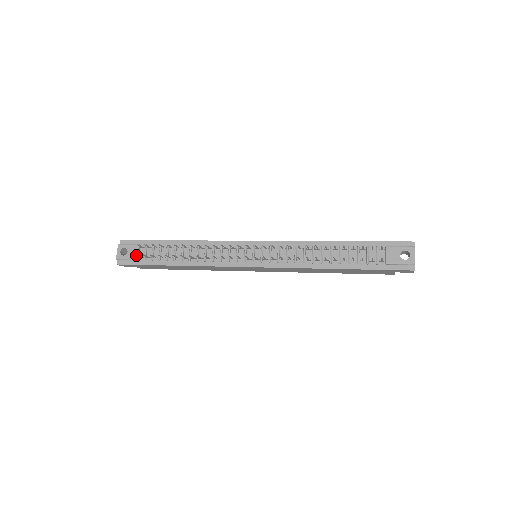
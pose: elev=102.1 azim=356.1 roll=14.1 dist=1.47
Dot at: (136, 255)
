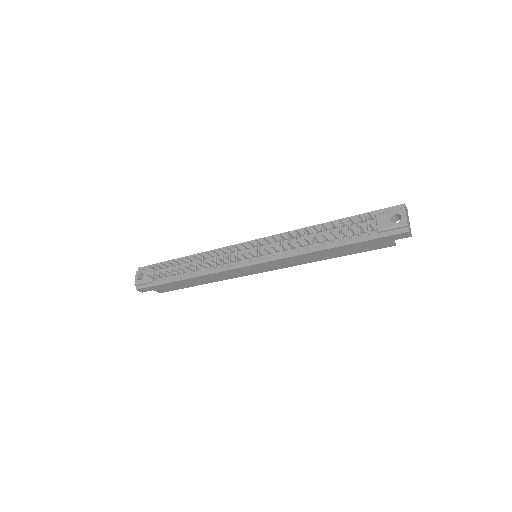
Dot at: (149, 276)
